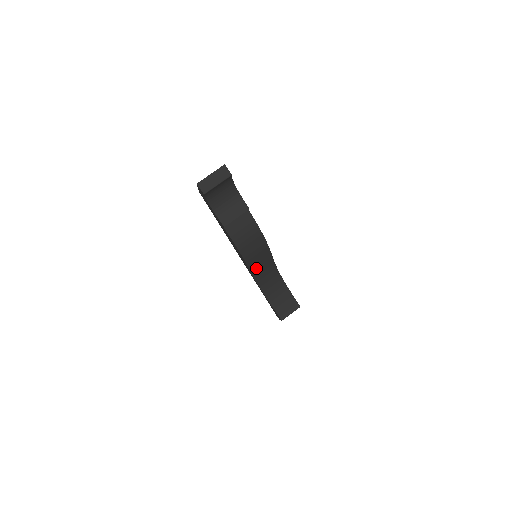
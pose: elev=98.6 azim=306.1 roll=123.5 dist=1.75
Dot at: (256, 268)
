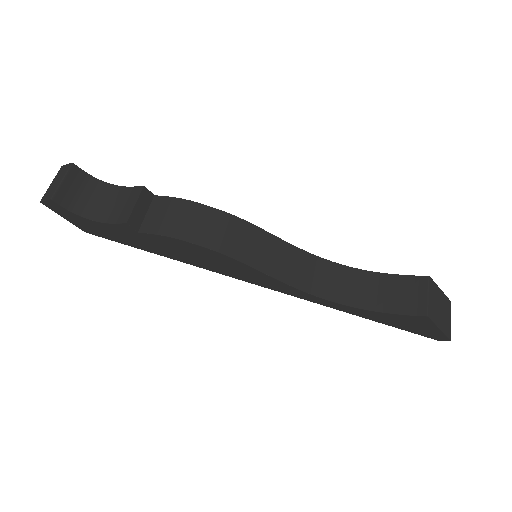
Dot at: (269, 265)
